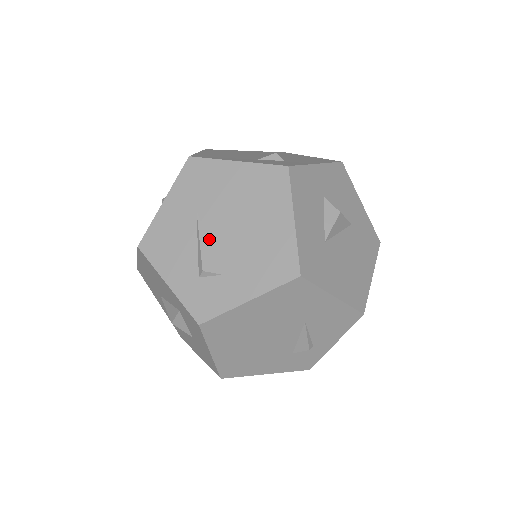
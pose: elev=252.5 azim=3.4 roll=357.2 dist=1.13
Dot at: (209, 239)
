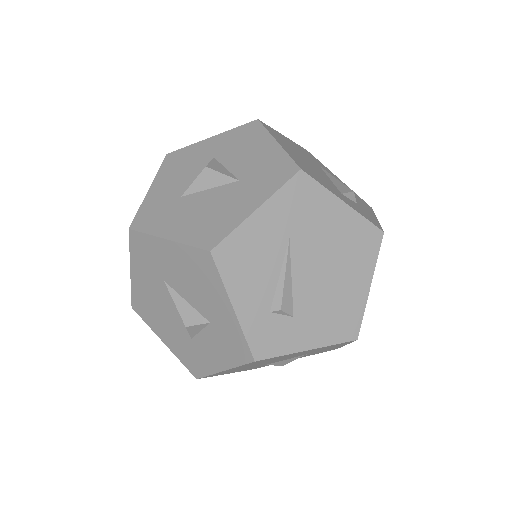
Dot at: (293, 275)
